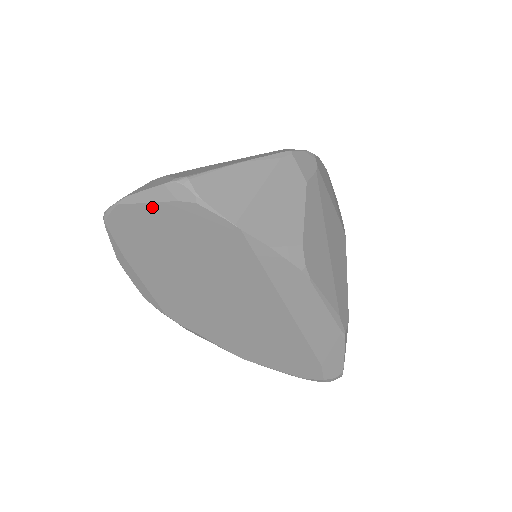
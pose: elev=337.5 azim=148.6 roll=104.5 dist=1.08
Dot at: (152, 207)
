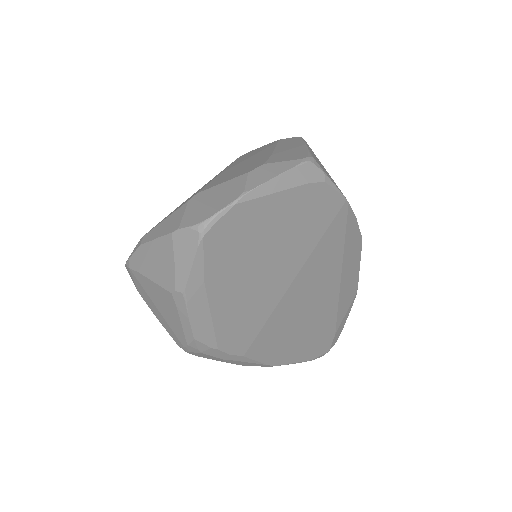
Dot at: (277, 198)
